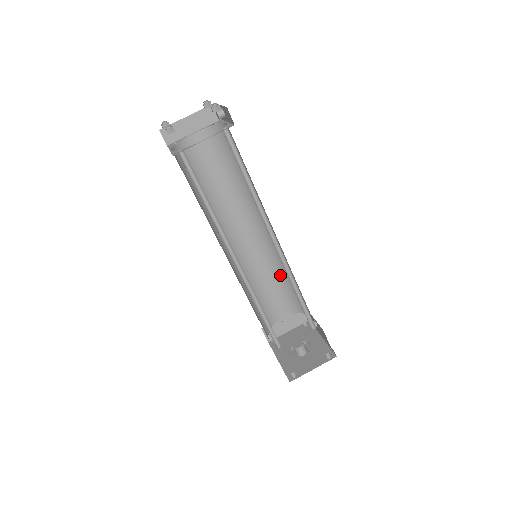
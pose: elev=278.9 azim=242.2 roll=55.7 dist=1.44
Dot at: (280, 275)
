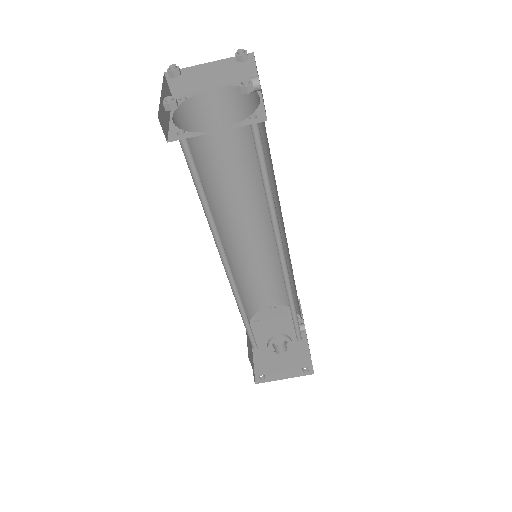
Dot at: (281, 270)
